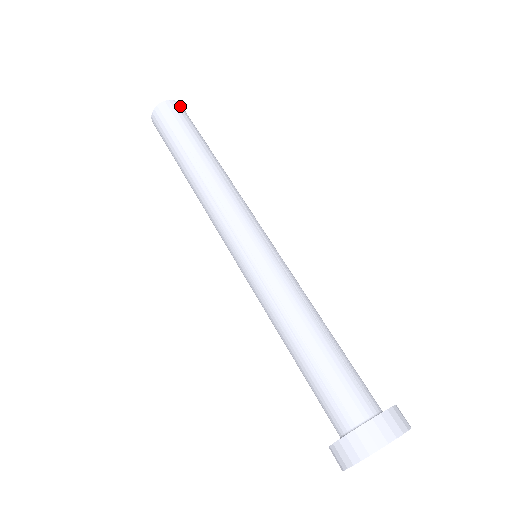
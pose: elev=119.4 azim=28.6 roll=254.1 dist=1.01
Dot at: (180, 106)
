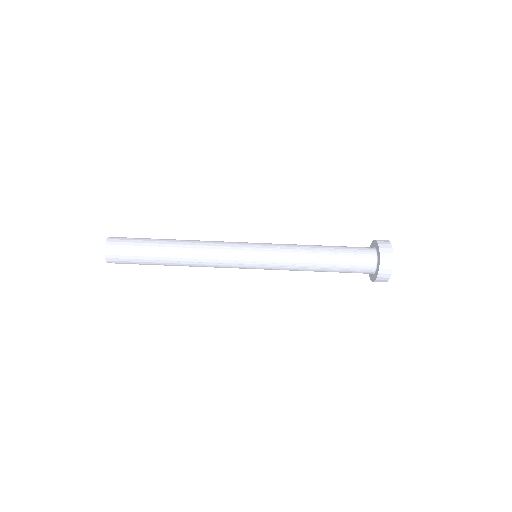
Dot at: (112, 241)
